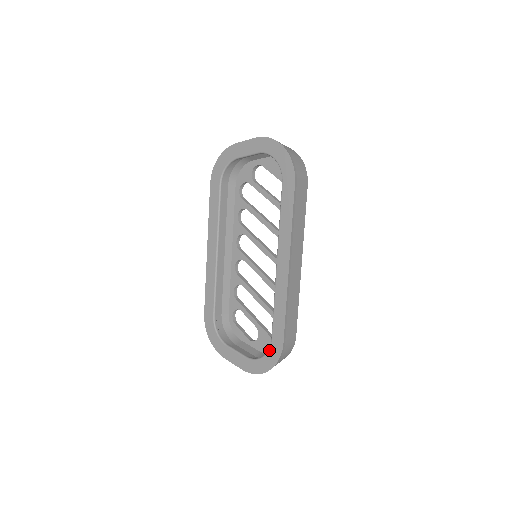
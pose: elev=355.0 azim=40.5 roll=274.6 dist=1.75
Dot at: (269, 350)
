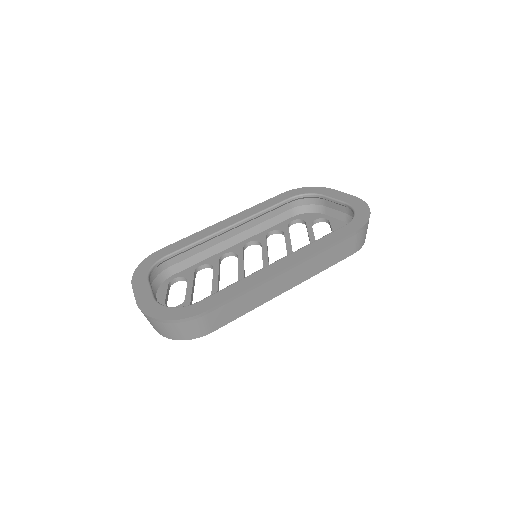
Dot at: (186, 306)
